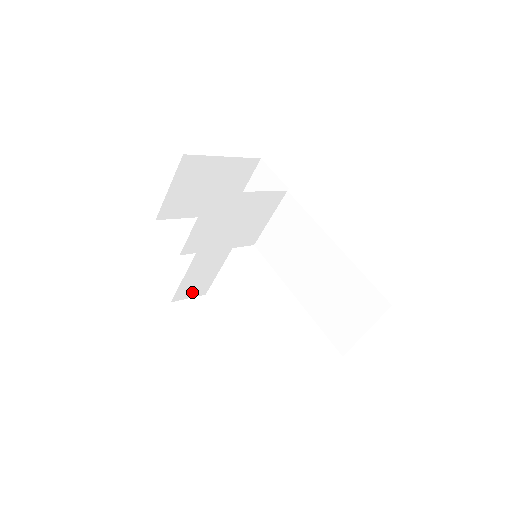
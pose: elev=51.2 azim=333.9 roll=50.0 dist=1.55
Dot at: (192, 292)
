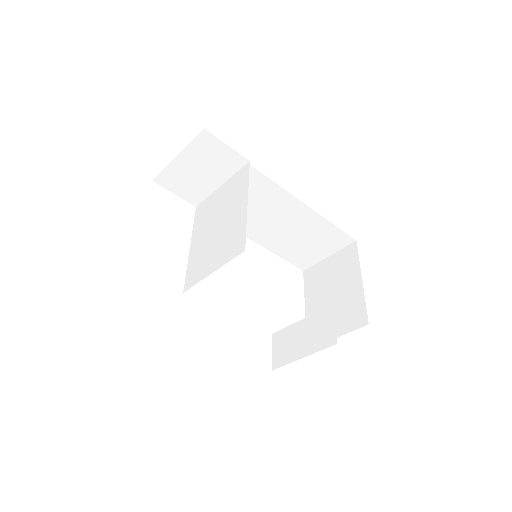
Dot at: occluded
